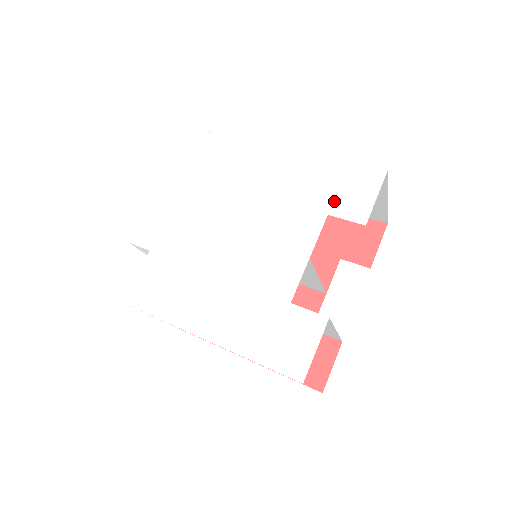
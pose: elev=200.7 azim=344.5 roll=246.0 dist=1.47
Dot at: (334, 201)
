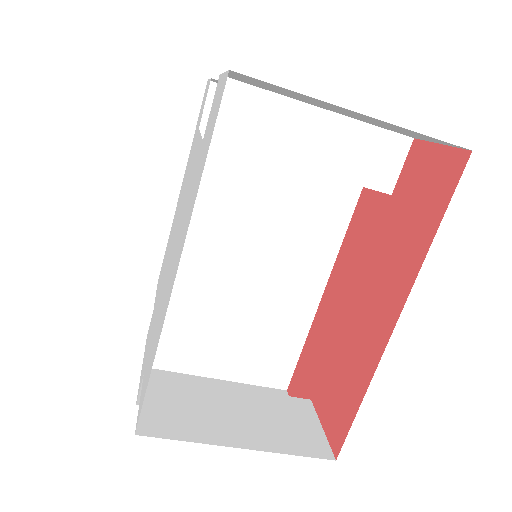
Dot at: (198, 126)
